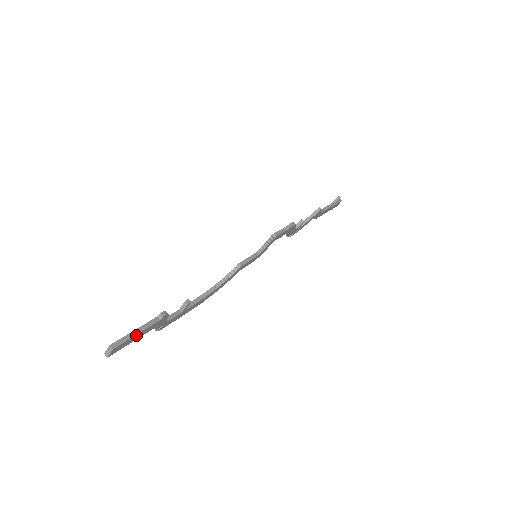
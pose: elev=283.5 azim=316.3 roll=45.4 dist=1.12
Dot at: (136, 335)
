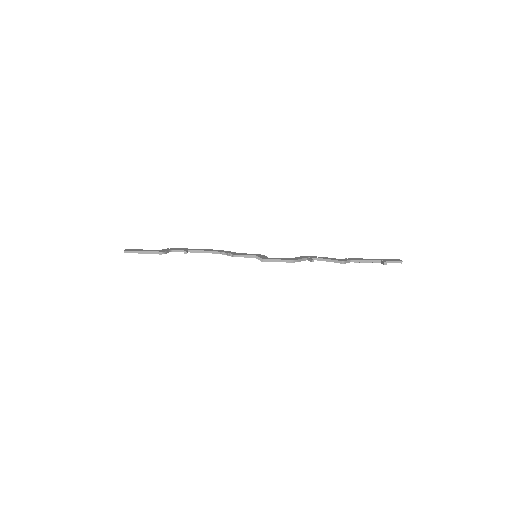
Dot at: (141, 253)
